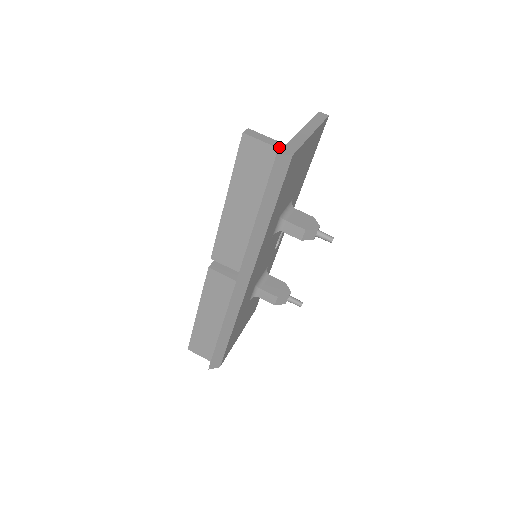
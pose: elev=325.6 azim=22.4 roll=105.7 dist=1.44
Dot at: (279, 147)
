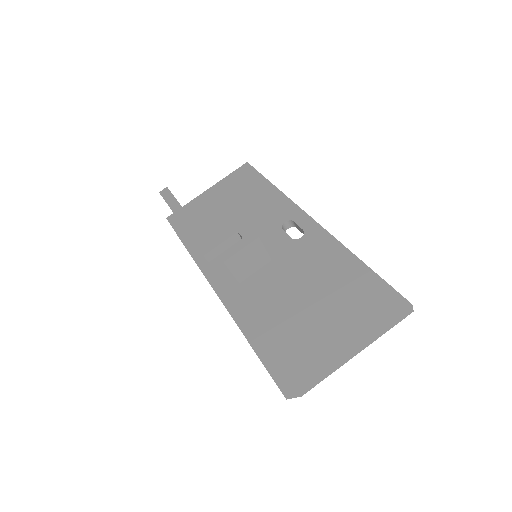
Dot at: (300, 387)
